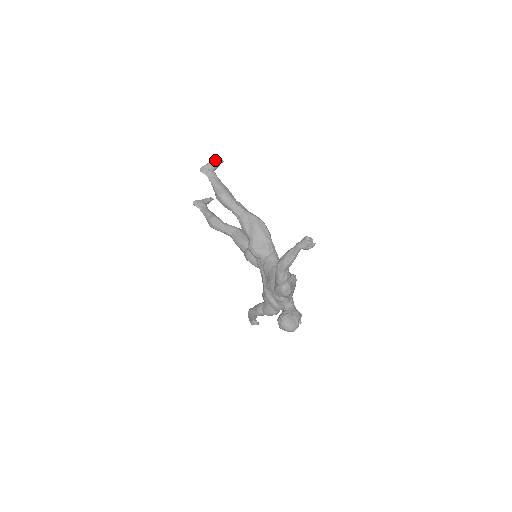
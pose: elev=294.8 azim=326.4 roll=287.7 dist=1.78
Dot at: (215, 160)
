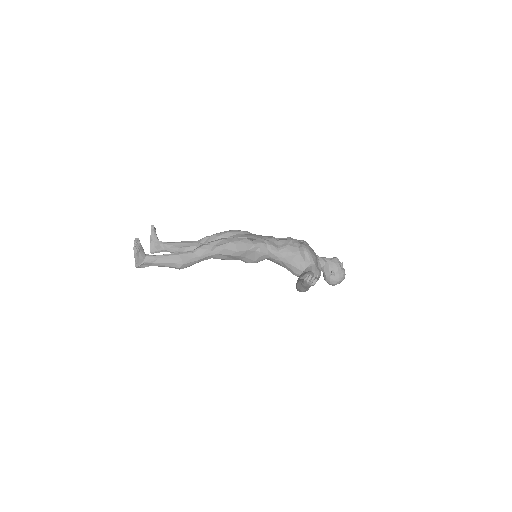
Dot at: (136, 253)
